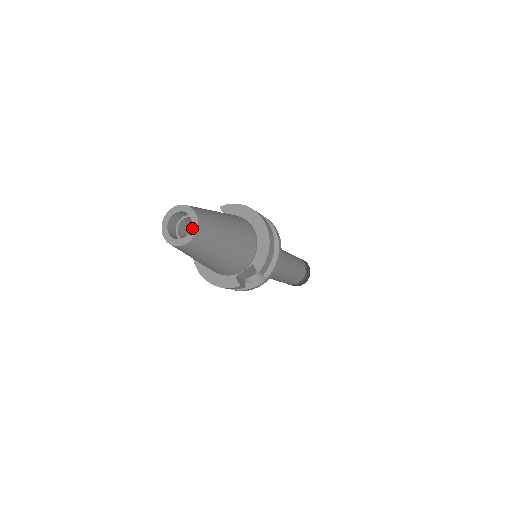
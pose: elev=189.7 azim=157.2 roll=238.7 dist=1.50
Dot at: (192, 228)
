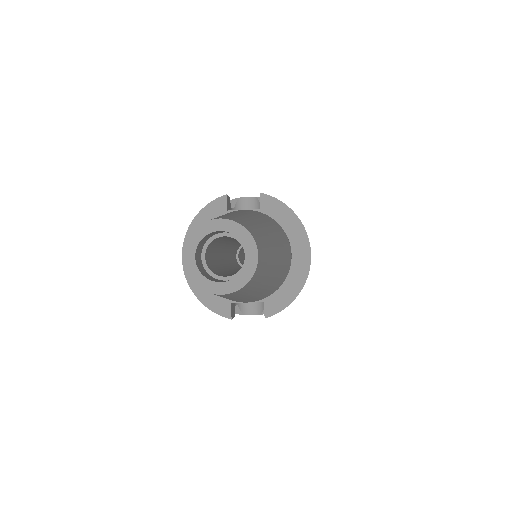
Dot at: (240, 276)
